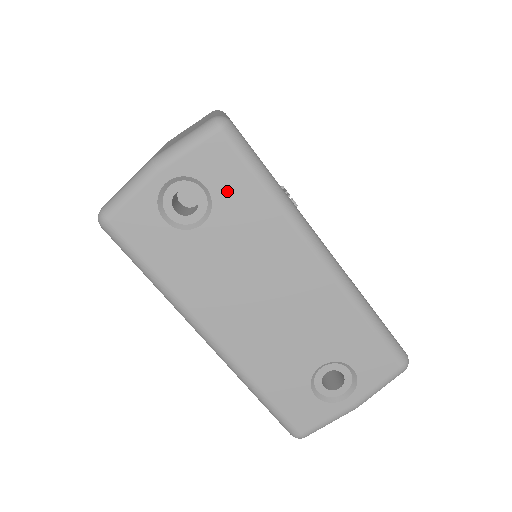
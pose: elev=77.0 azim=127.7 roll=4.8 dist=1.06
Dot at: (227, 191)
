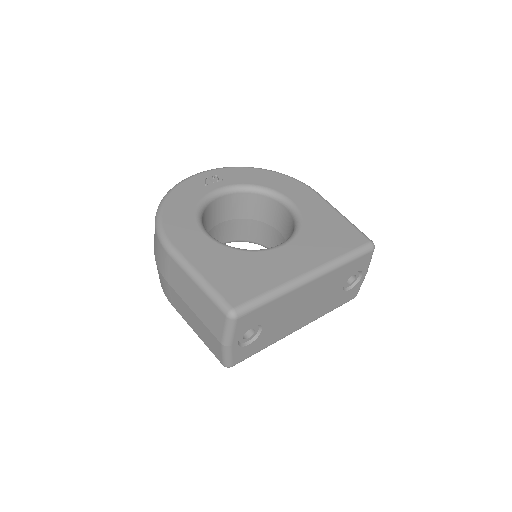
Dot at: (259, 318)
